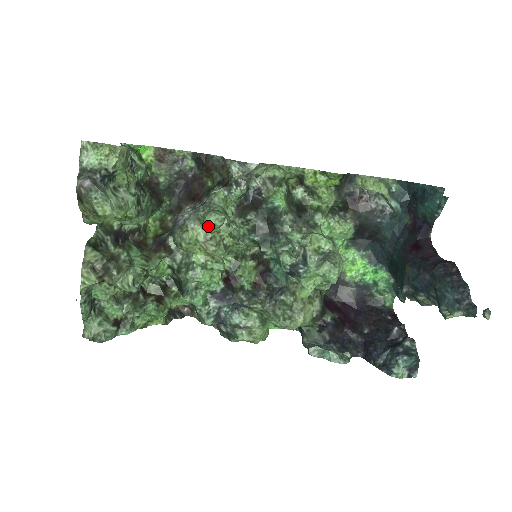
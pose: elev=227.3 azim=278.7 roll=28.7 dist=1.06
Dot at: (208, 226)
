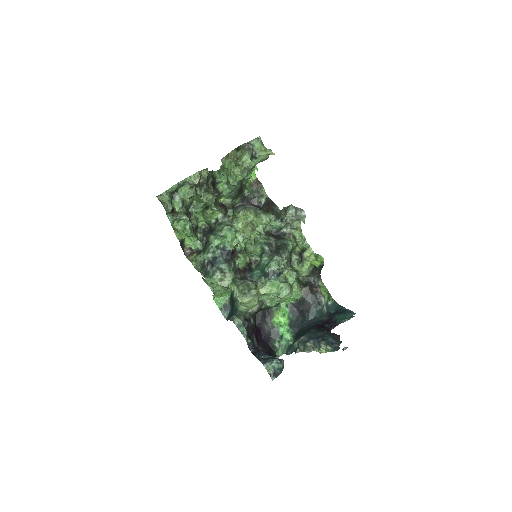
Dot at: (259, 217)
